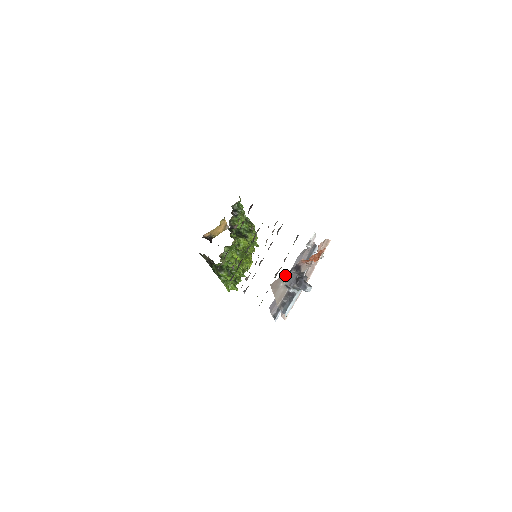
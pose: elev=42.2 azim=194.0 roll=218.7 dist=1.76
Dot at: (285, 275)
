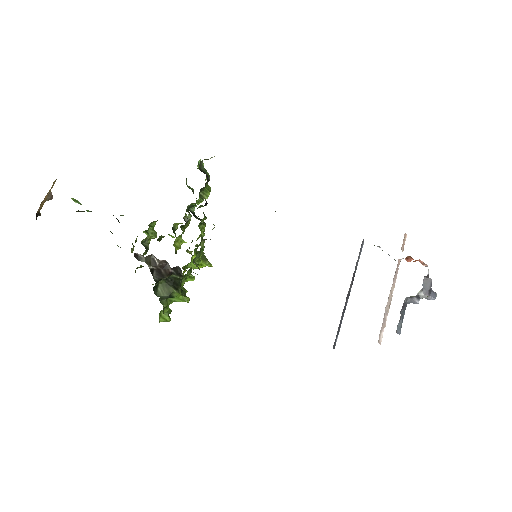
Dot at: occluded
